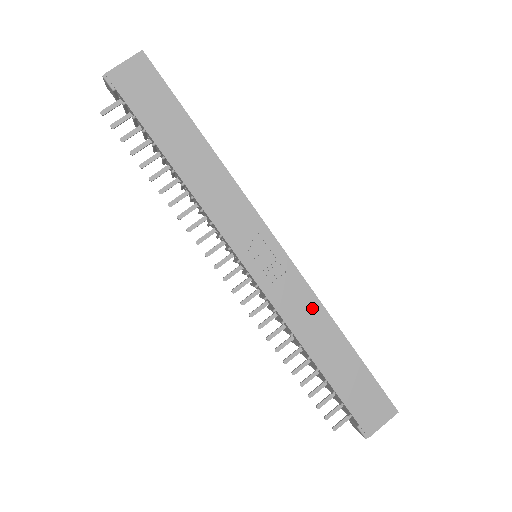
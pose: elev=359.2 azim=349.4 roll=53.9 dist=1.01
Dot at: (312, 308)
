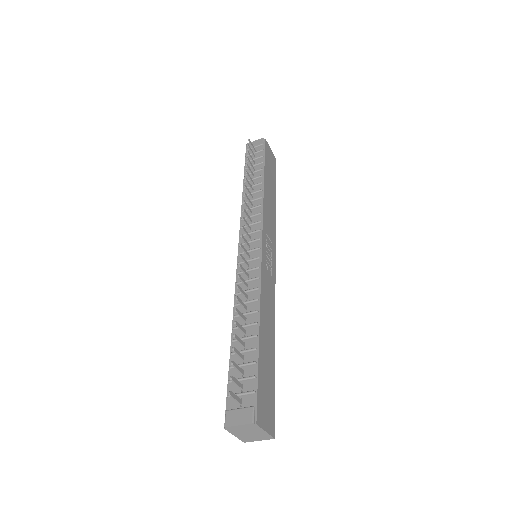
Dot at: (272, 307)
